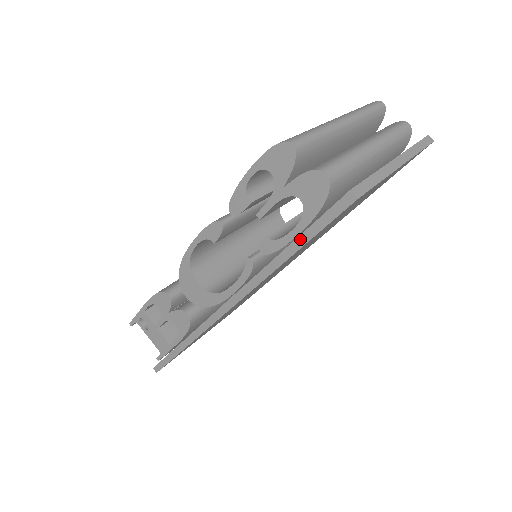
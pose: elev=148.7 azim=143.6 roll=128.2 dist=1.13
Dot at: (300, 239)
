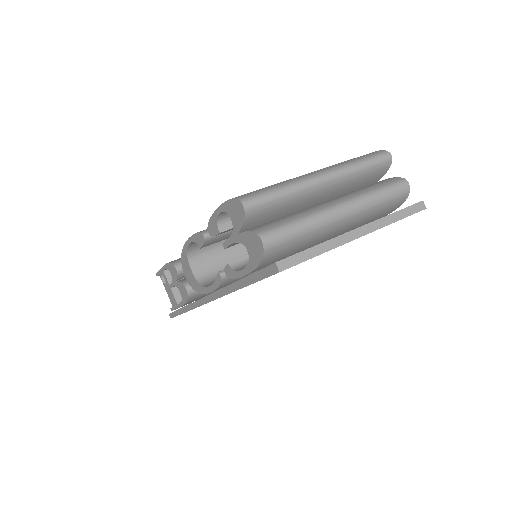
Dot at: (247, 279)
